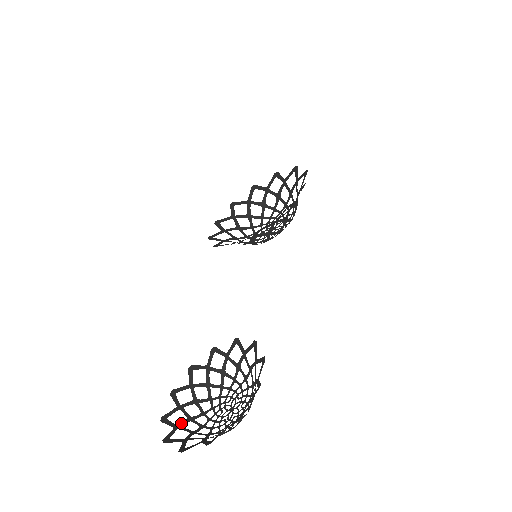
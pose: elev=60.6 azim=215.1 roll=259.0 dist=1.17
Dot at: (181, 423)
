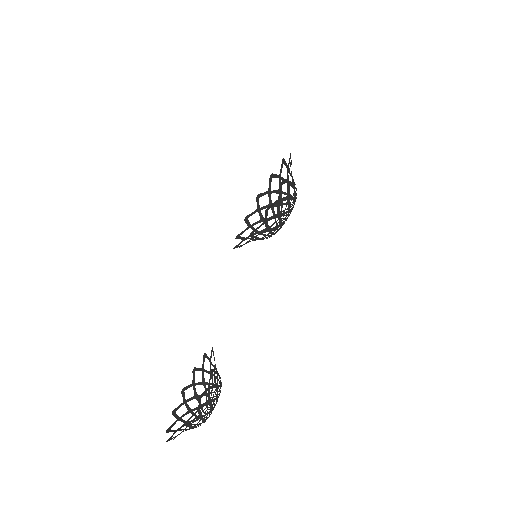
Dot at: (182, 415)
